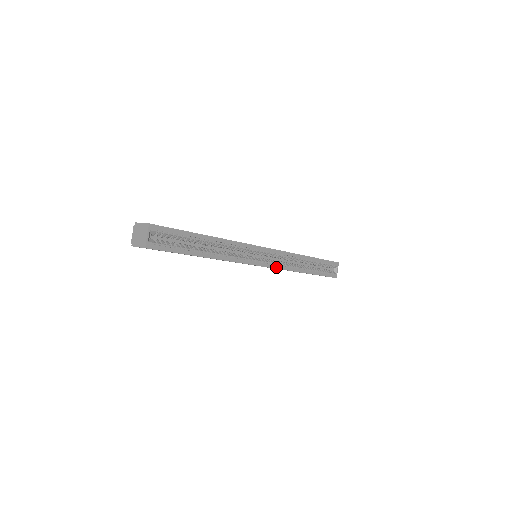
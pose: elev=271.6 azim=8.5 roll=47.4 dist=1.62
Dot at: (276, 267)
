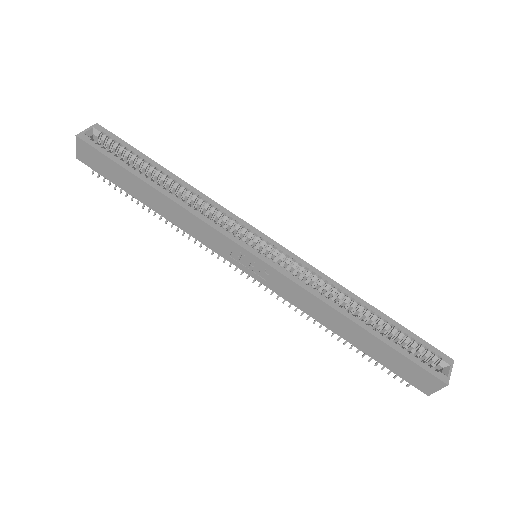
Dot at: (283, 273)
